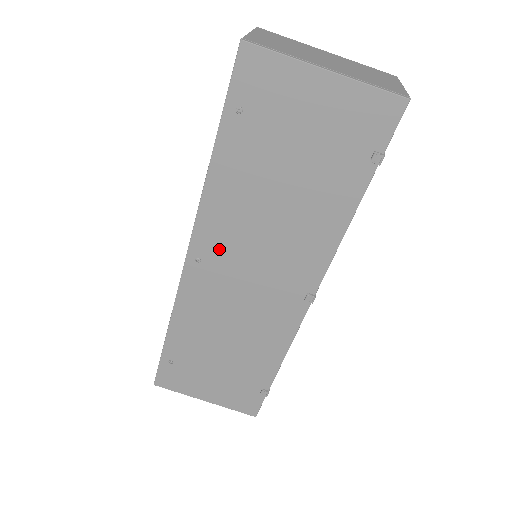
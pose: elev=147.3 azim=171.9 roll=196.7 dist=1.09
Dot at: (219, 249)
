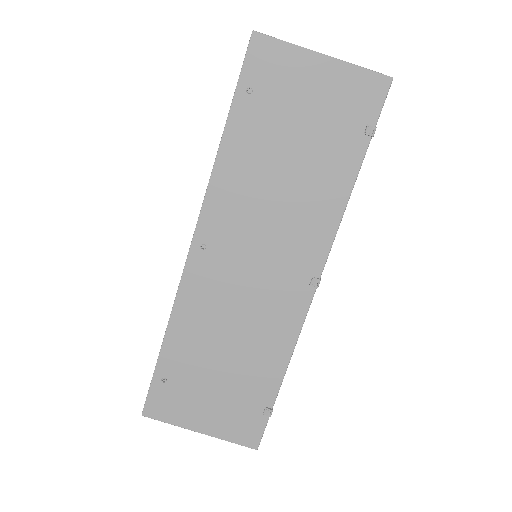
Dot at: (225, 232)
